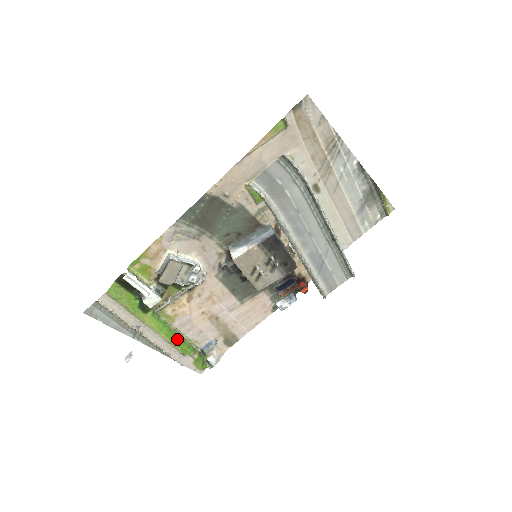
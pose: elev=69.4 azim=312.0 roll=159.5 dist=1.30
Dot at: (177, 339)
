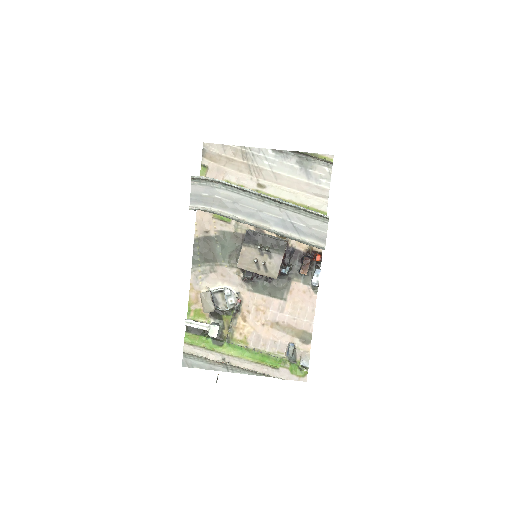
Dot at: (261, 357)
